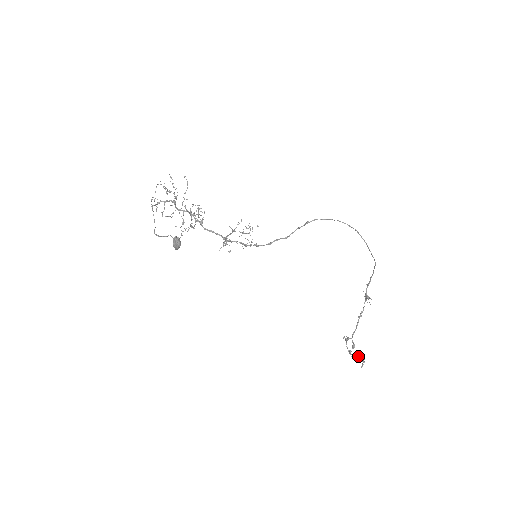
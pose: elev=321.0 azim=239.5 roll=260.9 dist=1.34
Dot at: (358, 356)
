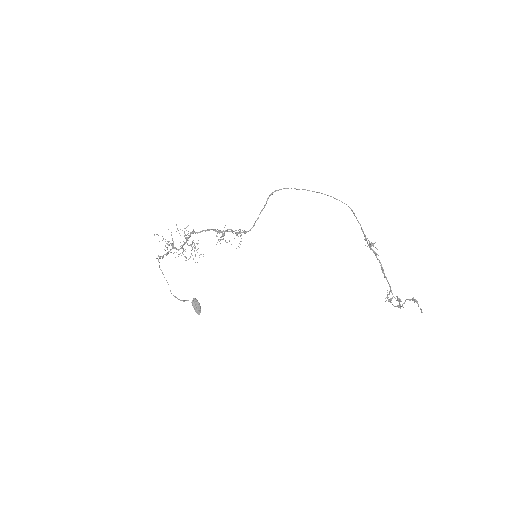
Dot at: (407, 299)
